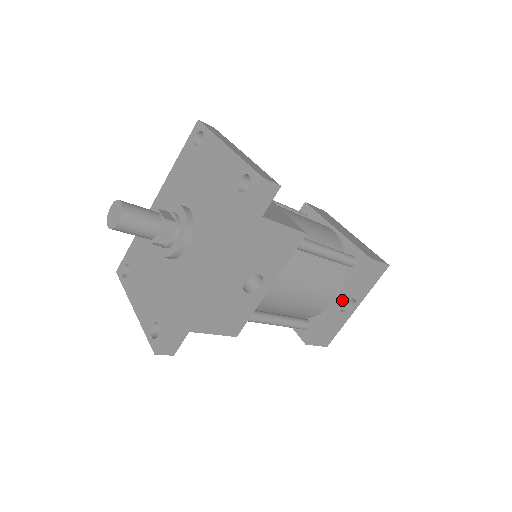
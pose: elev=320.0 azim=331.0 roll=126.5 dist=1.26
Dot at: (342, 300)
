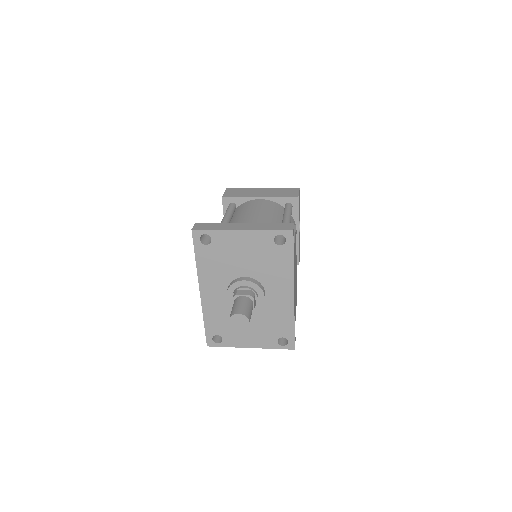
Dot at: occluded
